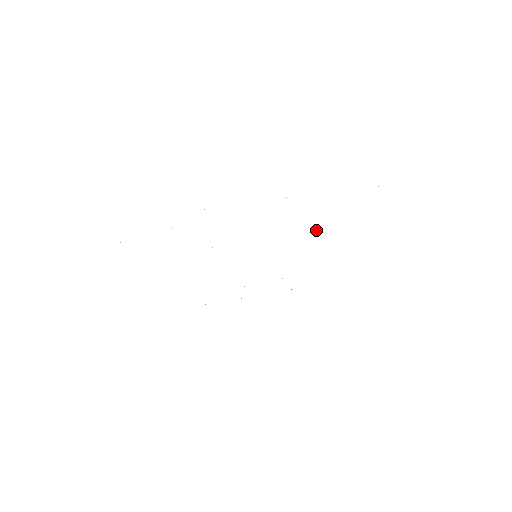
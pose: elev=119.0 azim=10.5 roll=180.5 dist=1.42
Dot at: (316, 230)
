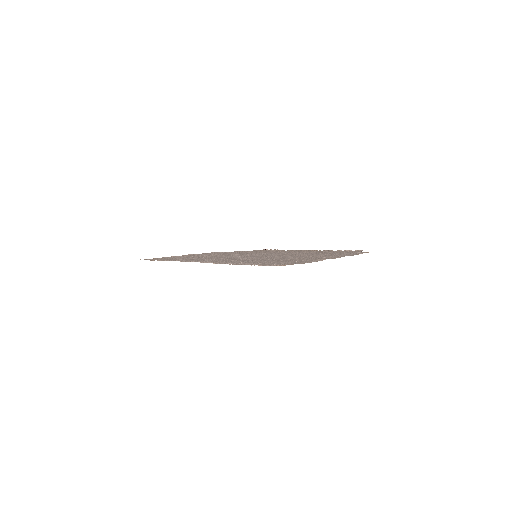
Dot at: (275, 259)
